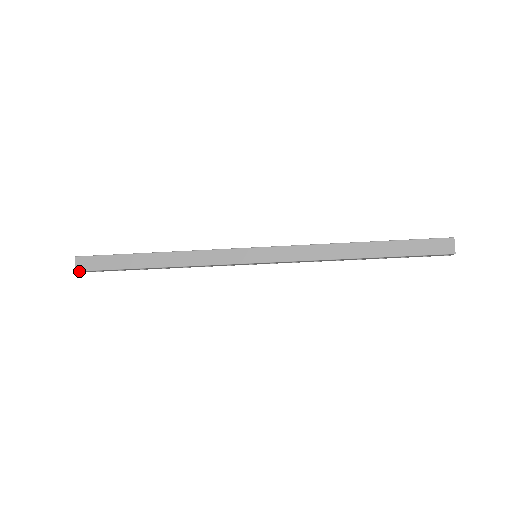
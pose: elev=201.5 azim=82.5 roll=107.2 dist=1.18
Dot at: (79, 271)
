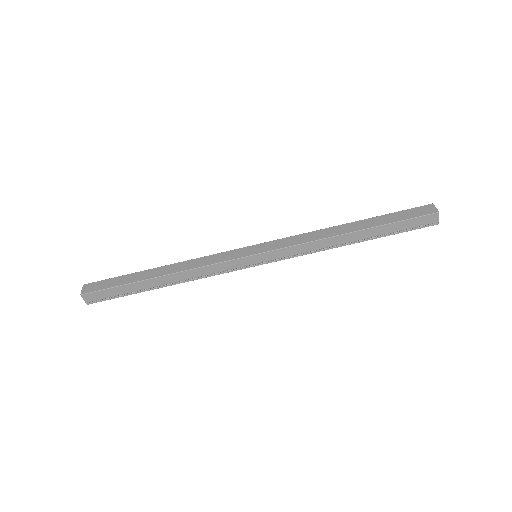
Dot at: (85, 294)
